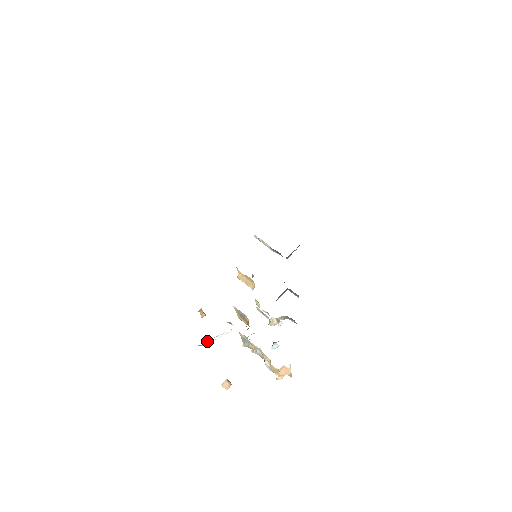
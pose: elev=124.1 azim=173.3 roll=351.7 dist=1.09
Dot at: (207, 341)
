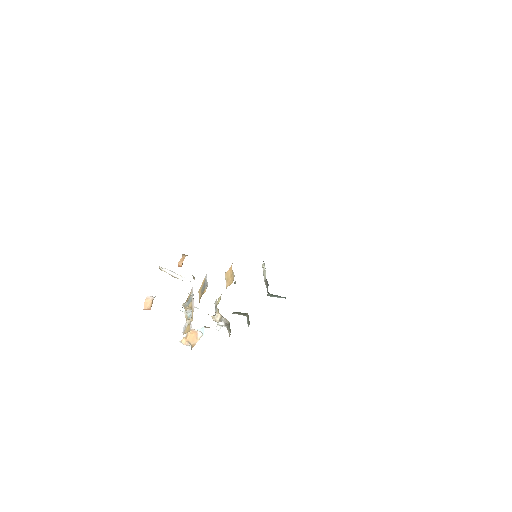
Dot at: (168, 270)
